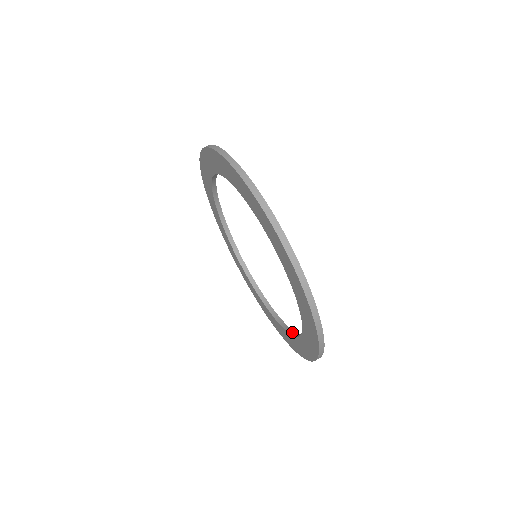
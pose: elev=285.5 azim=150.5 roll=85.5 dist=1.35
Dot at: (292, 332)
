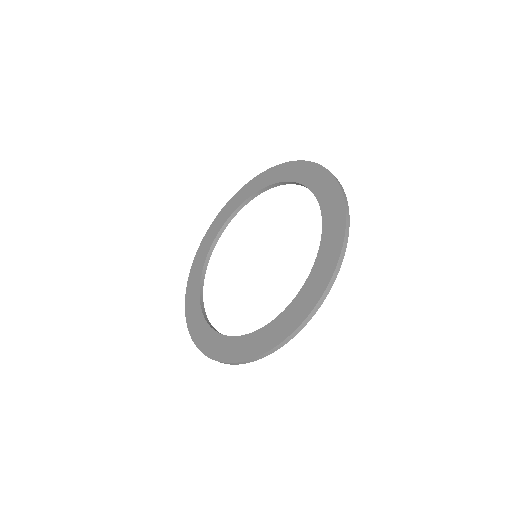
Dot at: (283, 313)
